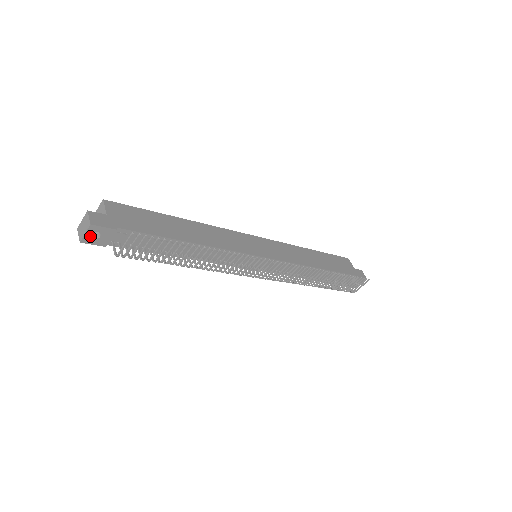
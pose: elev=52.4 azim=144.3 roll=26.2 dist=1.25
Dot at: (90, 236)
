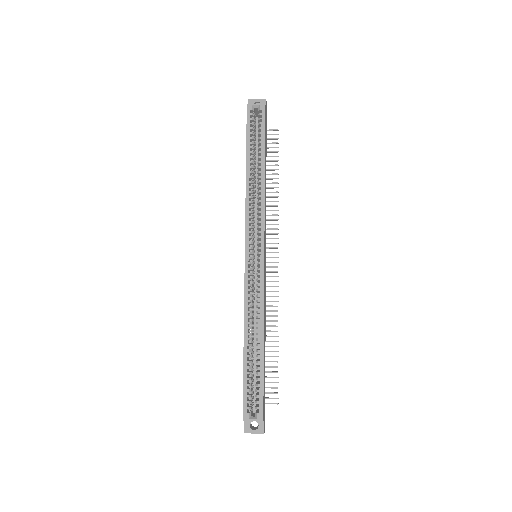
Dot at: (251, 425)
